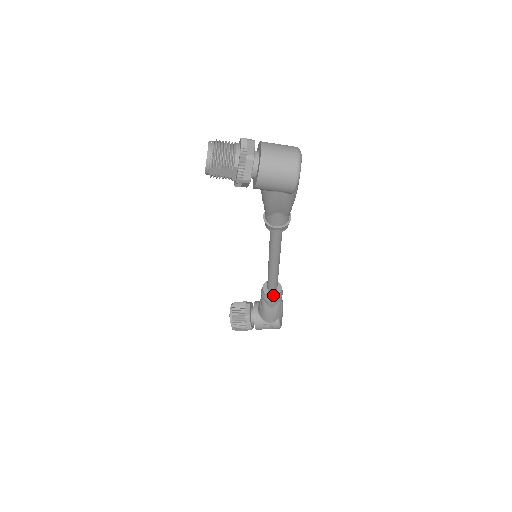
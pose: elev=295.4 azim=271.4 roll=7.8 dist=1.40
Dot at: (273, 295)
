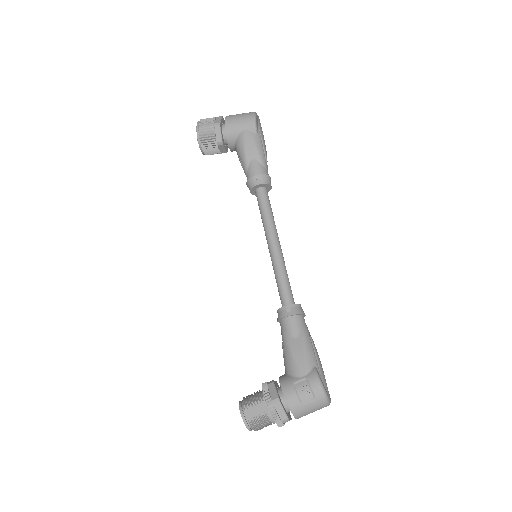
Dot at: occluded
